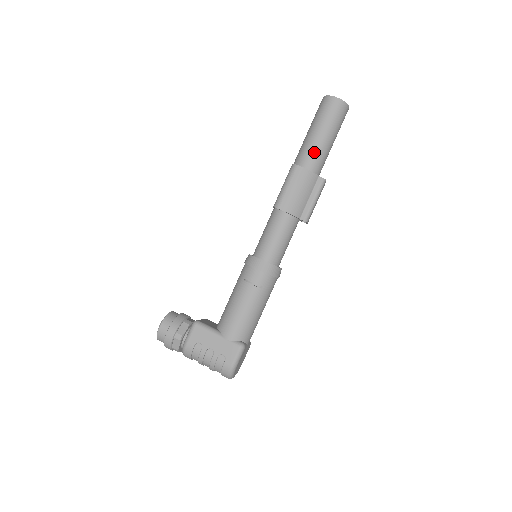
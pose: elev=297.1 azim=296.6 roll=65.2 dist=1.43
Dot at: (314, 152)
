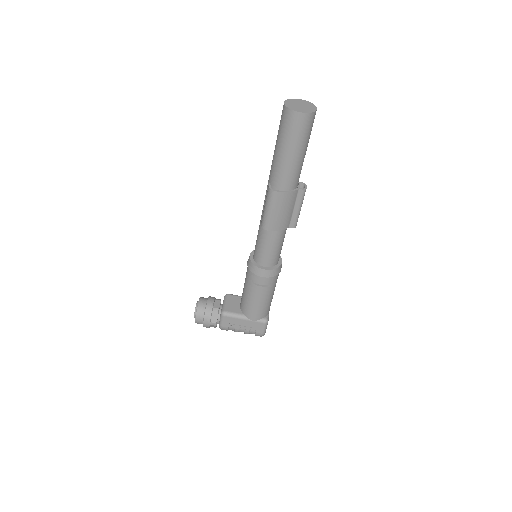
Dot at: (289, 174)
